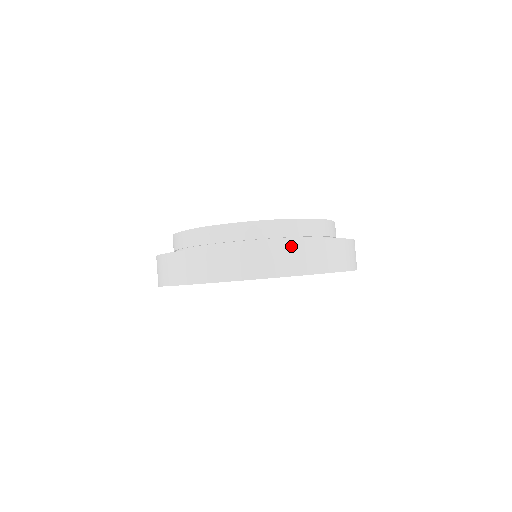
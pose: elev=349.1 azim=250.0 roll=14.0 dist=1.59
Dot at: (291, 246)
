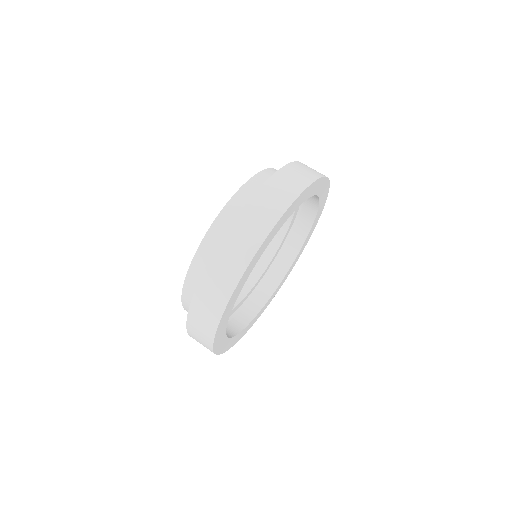
Dot at: (289, 168)
